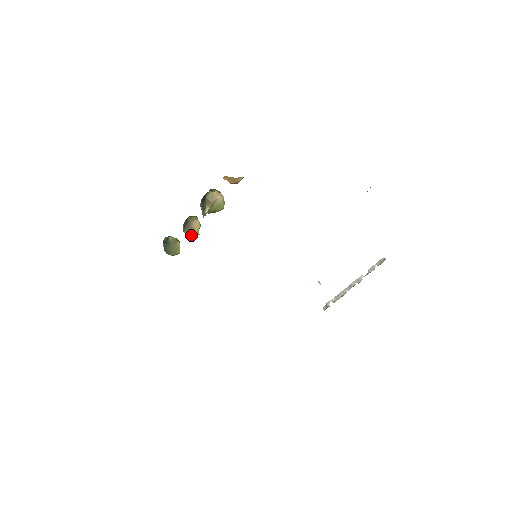
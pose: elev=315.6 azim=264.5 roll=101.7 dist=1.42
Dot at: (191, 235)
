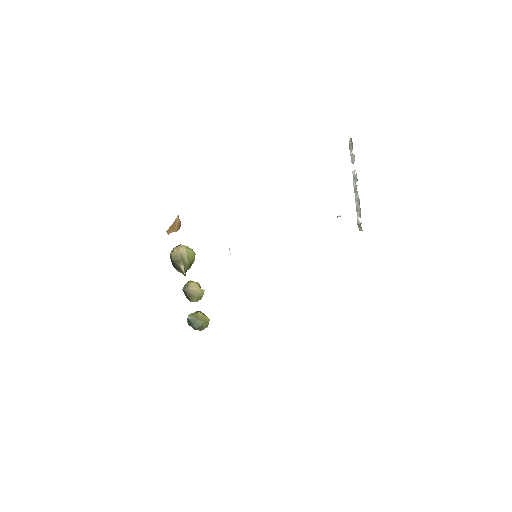
Dot at: (199, 298)
